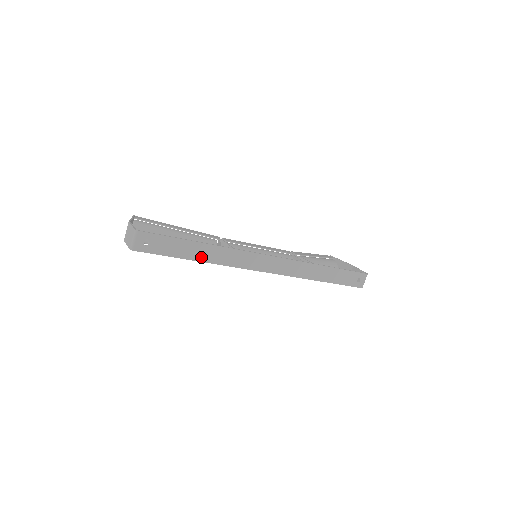
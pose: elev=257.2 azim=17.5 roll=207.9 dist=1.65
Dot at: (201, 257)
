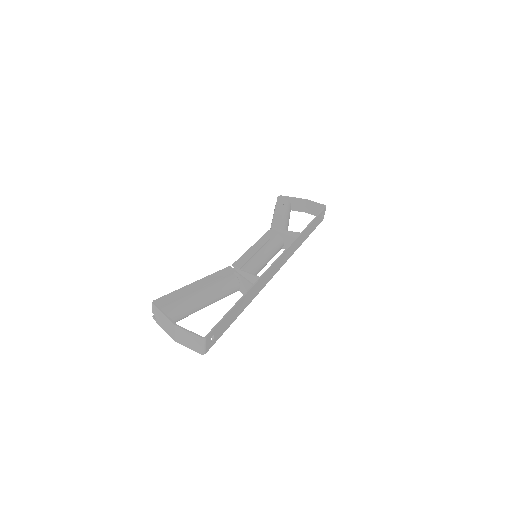
Dot at: (244, 306)
